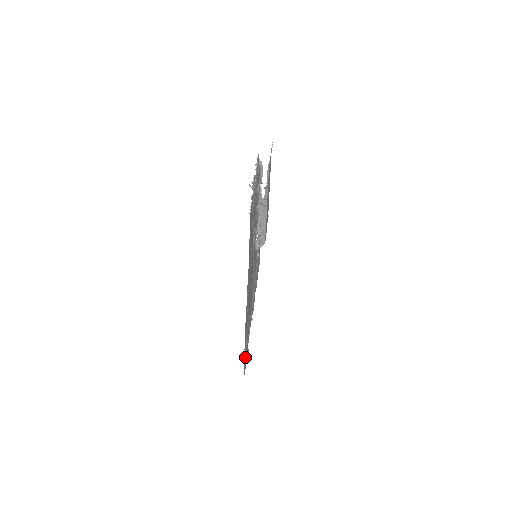
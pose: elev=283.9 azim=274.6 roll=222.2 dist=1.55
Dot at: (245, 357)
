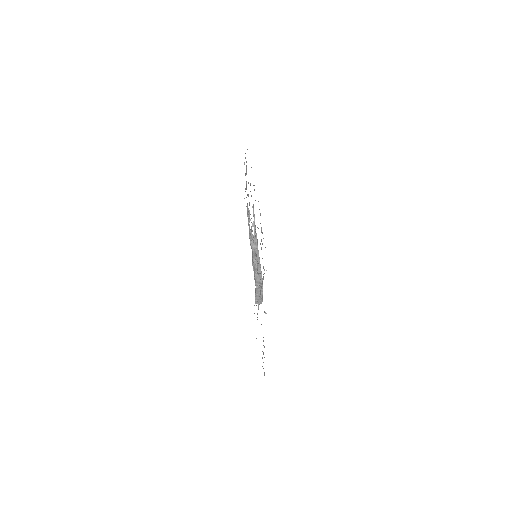
Dot at: occluded
